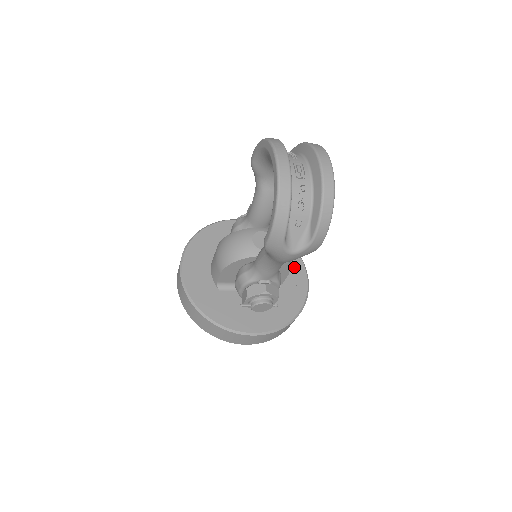
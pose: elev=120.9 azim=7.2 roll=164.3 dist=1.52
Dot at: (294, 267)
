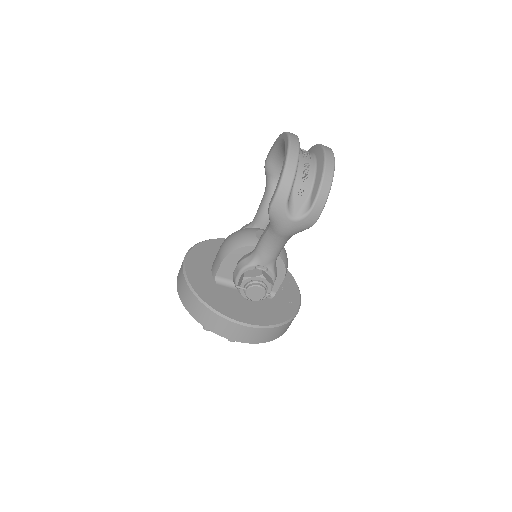
Dot at: (289, 286)
